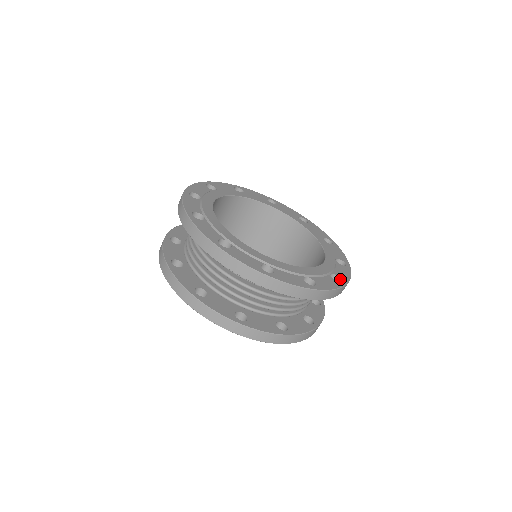
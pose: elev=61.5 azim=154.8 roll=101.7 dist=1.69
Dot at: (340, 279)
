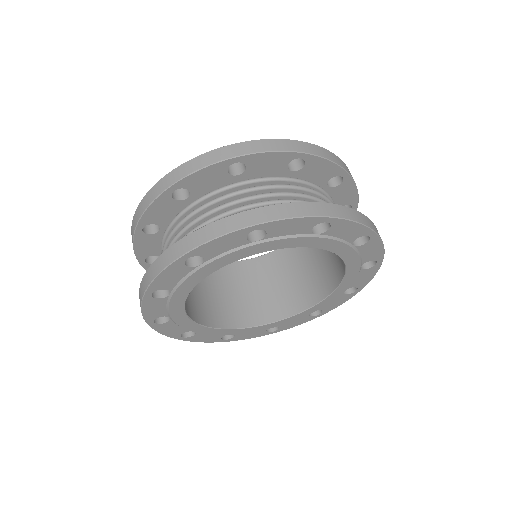
Dot at: occluded
